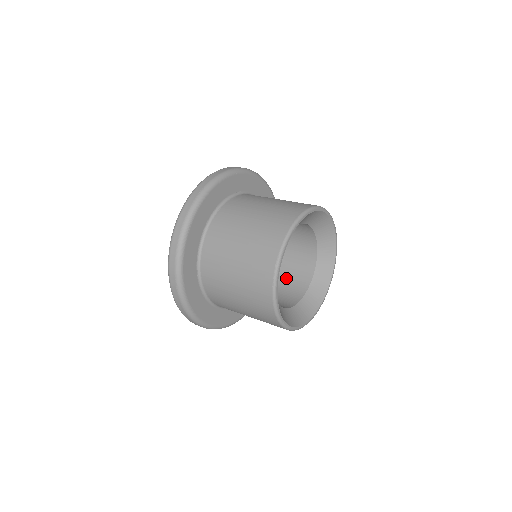
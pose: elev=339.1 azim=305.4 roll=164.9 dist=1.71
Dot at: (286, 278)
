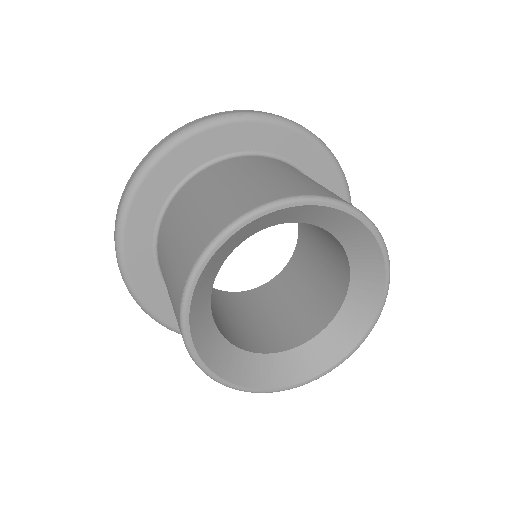
Dot at: (299, 309)
